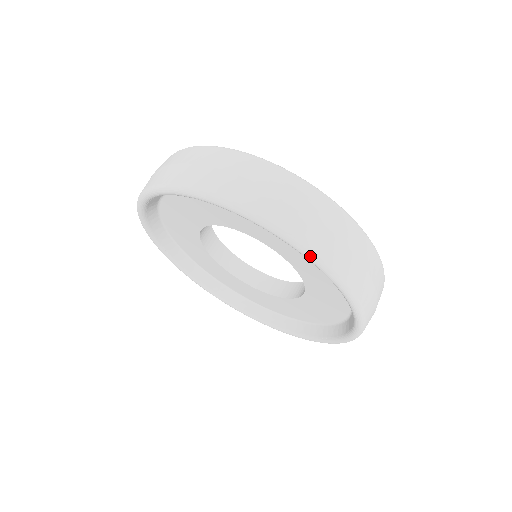
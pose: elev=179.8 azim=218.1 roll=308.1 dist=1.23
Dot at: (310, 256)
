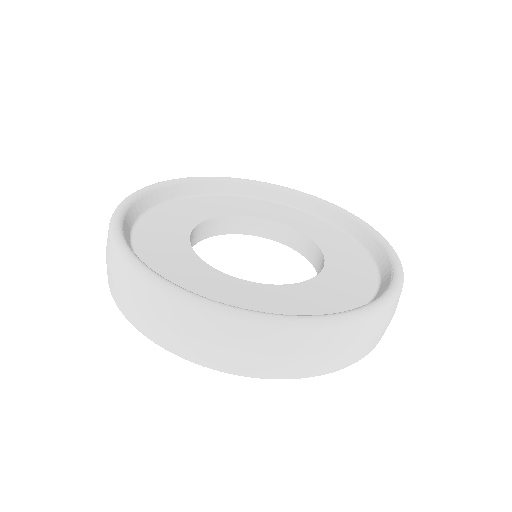
Dot at: (347, 366)
